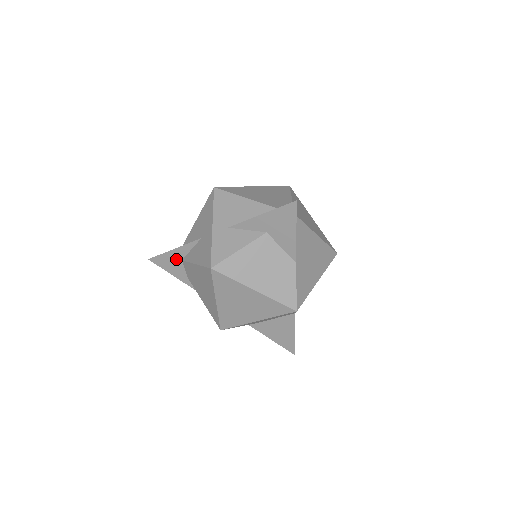
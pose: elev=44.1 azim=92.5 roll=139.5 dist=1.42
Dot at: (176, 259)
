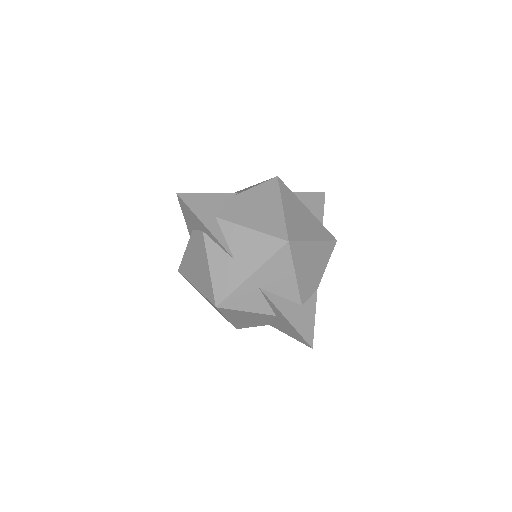
Dot at: (199, 225)
